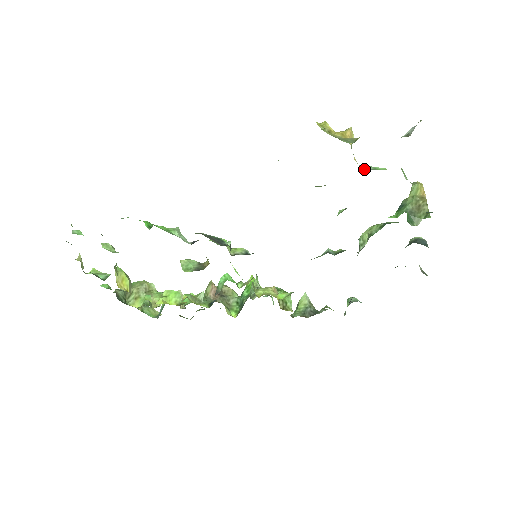
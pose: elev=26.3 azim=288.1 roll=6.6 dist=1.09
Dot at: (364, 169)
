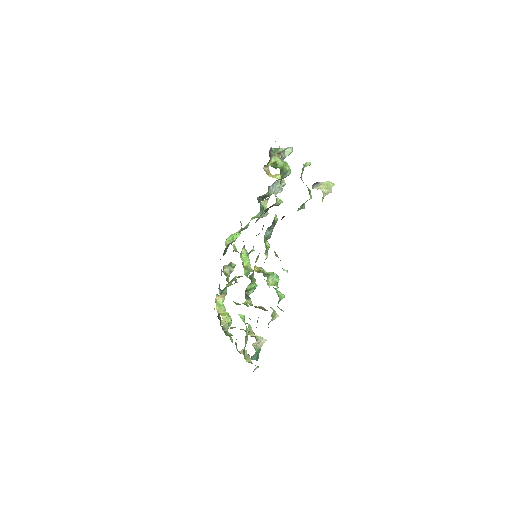
Dot at: occluded
